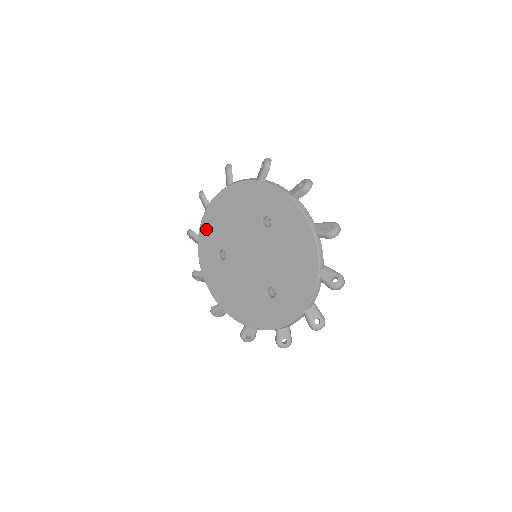
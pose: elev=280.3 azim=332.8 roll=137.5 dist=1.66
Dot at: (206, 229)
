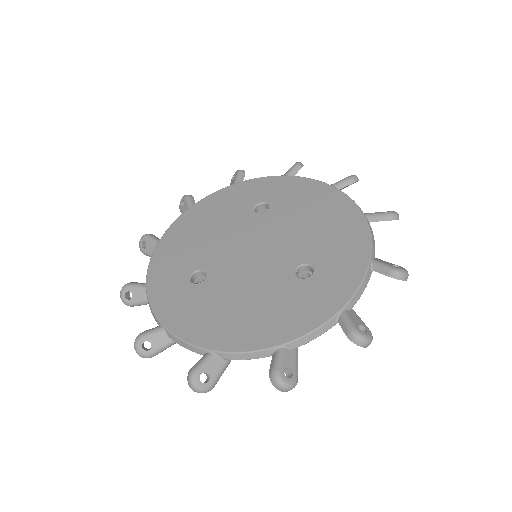
Dot at: (161, 262)
